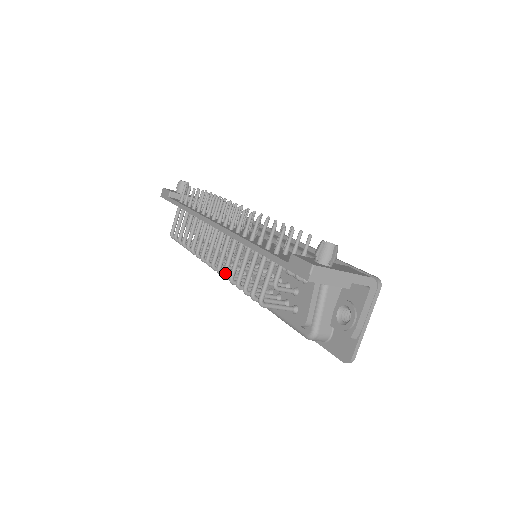
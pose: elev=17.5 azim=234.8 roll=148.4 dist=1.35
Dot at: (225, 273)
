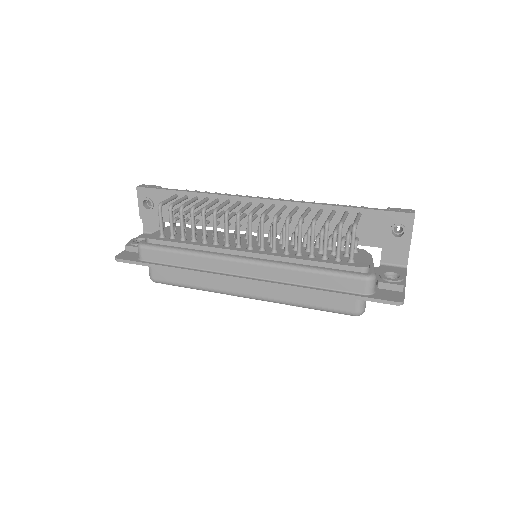
Dot at: (290, 217)
